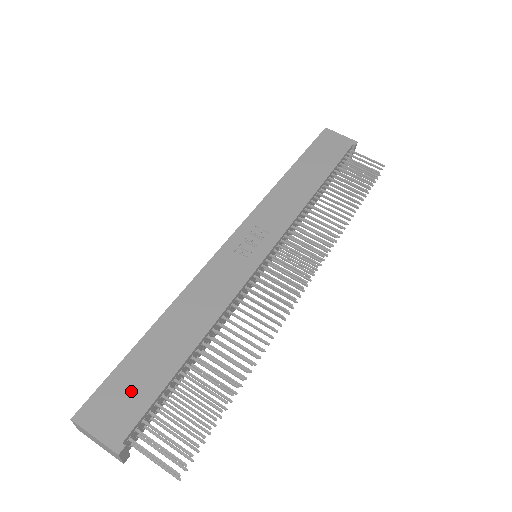
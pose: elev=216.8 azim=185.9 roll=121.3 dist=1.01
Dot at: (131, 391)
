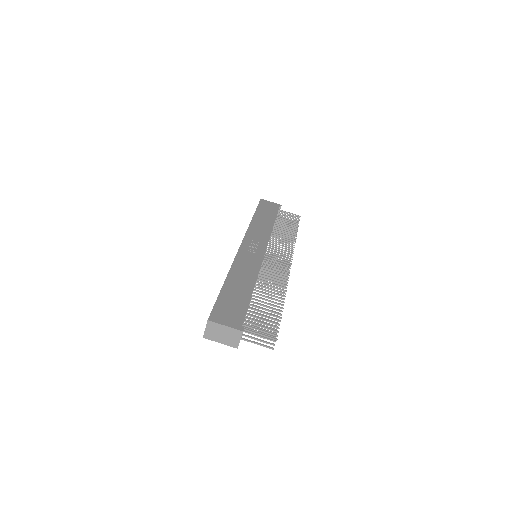
Dot at: (232, 307)
